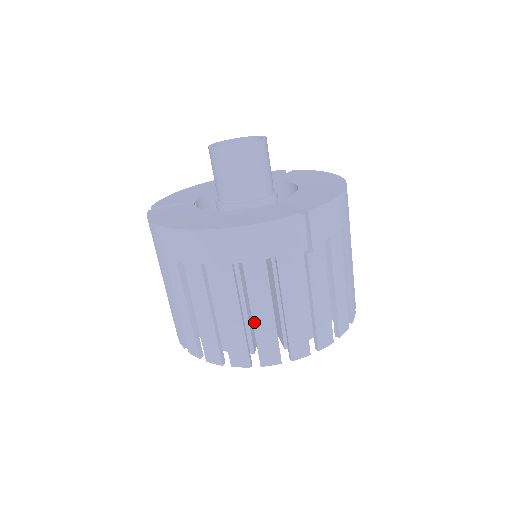
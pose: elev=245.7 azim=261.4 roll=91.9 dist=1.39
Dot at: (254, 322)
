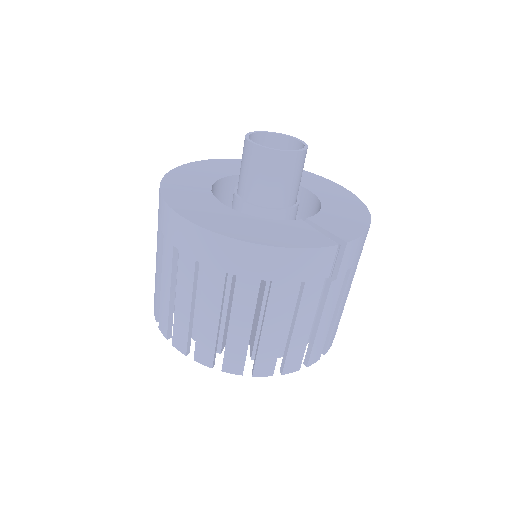
Dot at: (262, 336)
